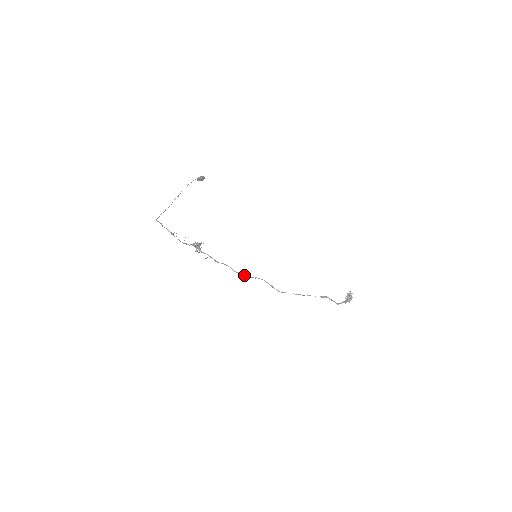
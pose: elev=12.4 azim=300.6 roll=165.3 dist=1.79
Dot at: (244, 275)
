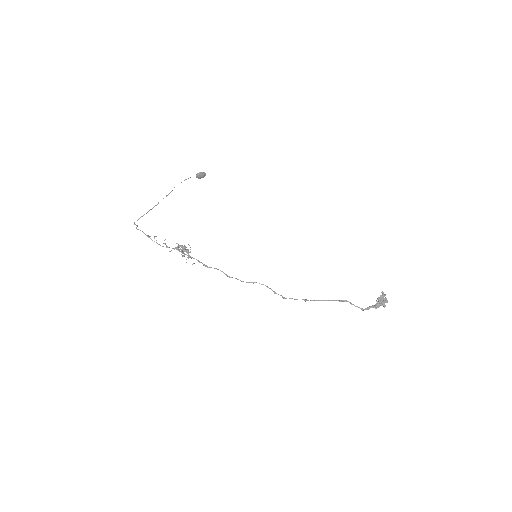
Dot at: (240, 280)
